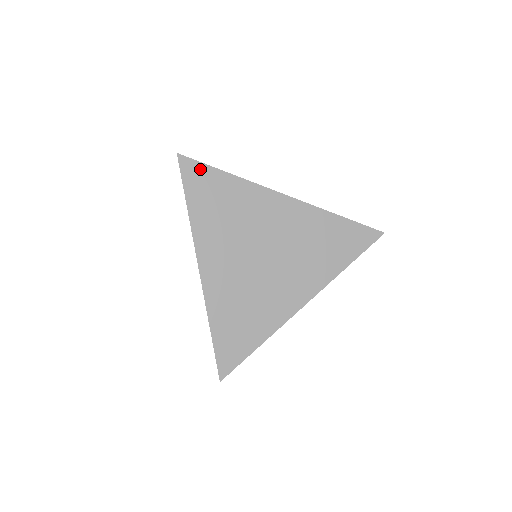
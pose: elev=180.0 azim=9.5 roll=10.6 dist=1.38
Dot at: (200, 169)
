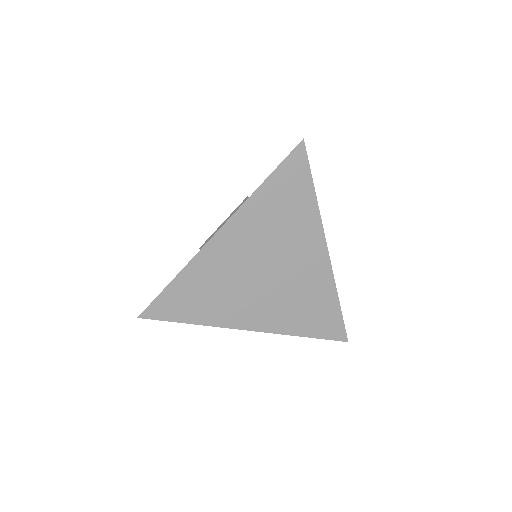
Dot at: (303, 168)
